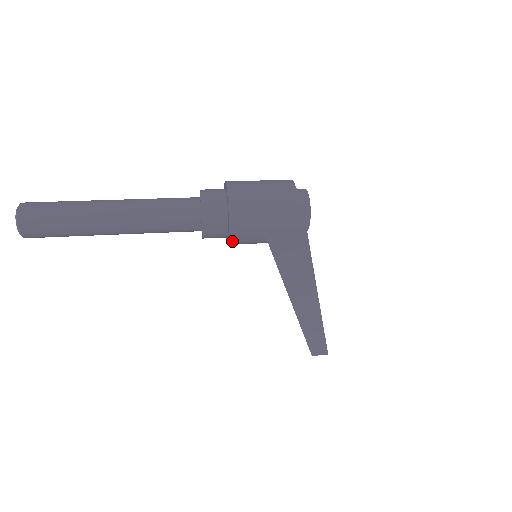
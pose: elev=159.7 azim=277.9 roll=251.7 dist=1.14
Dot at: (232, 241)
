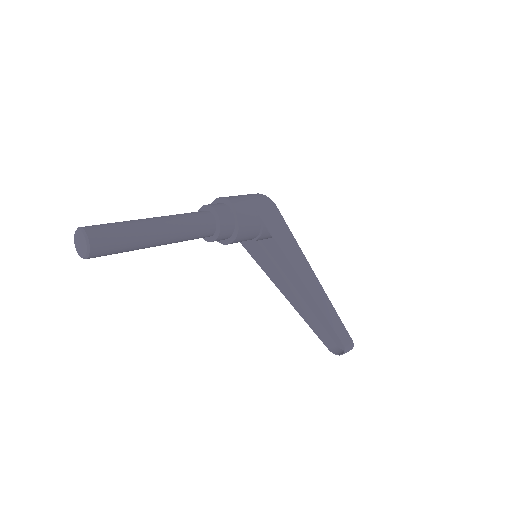
Dot at: (241, 222)
